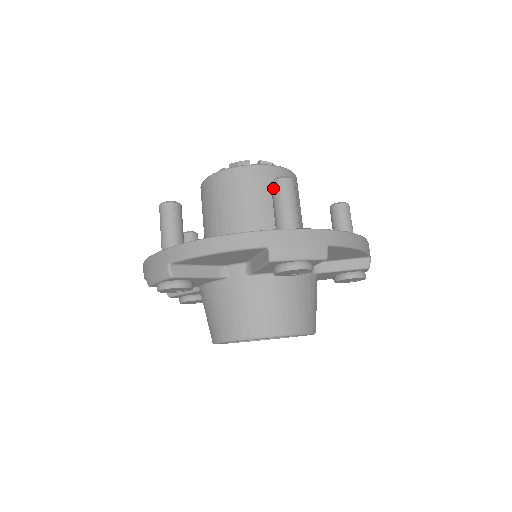
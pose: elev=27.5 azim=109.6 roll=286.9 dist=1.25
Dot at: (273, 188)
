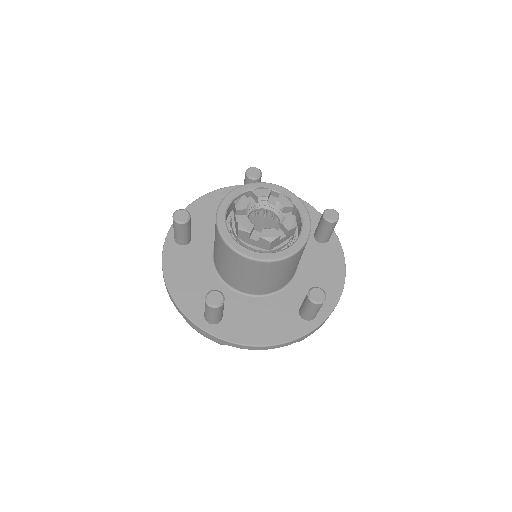
Dot at: (310, 305)
